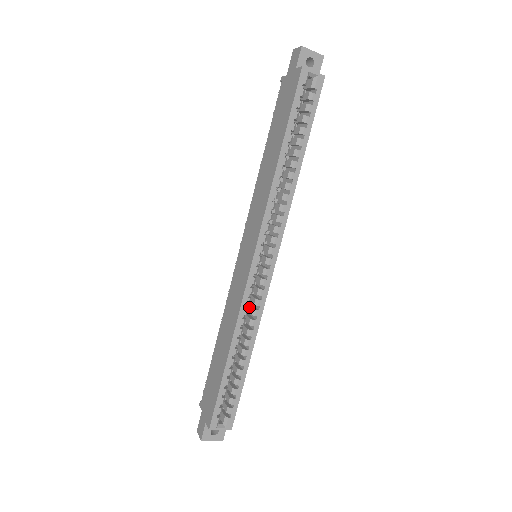
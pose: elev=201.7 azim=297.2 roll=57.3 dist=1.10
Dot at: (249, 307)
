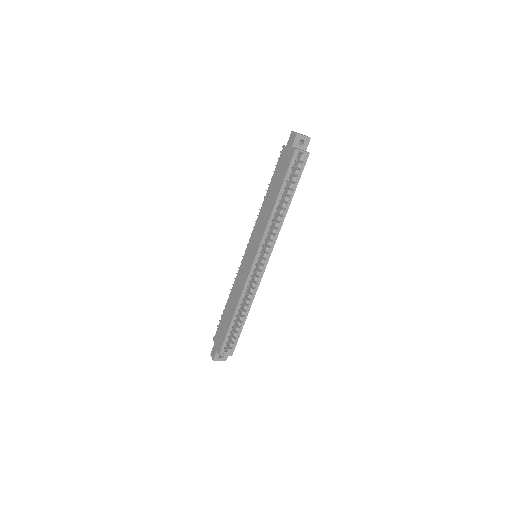
Dot at: (249, 286)
